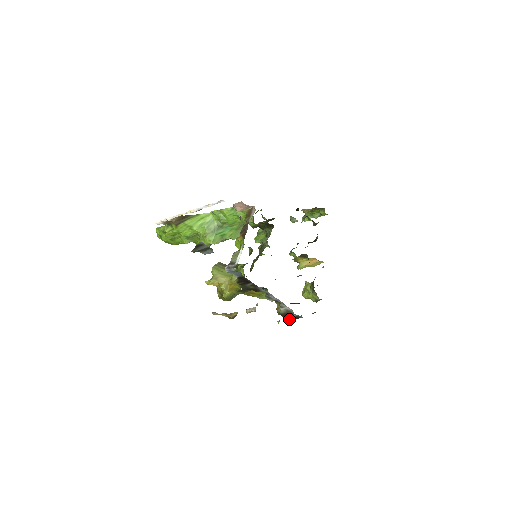
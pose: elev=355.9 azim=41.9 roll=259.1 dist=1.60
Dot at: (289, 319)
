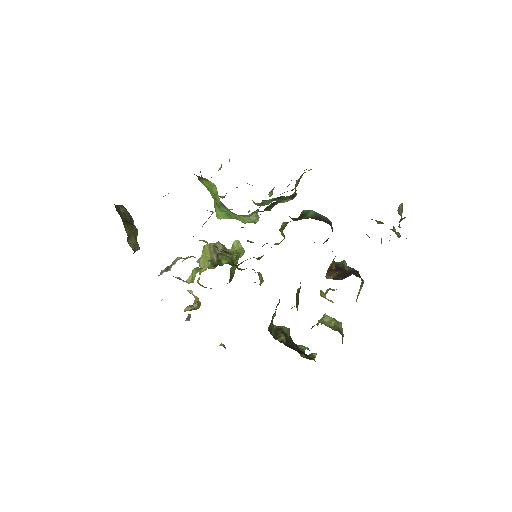
Dot at: occluded
